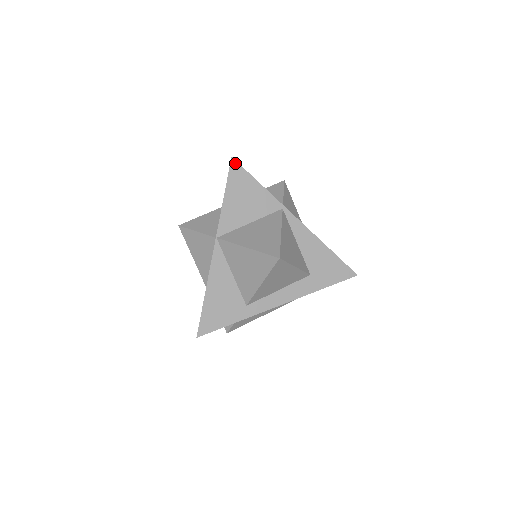
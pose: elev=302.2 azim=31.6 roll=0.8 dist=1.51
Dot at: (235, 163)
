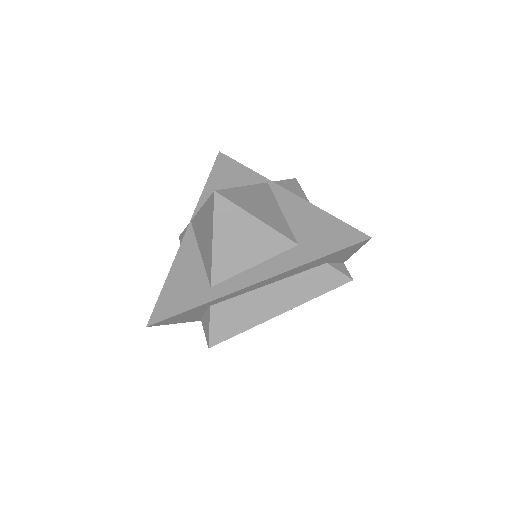
Dot at: (222, 155)
